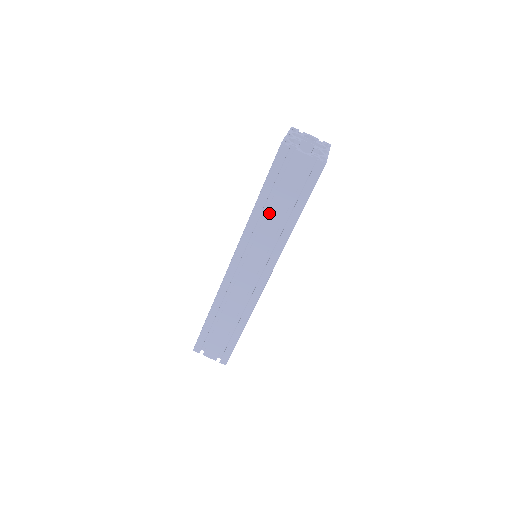
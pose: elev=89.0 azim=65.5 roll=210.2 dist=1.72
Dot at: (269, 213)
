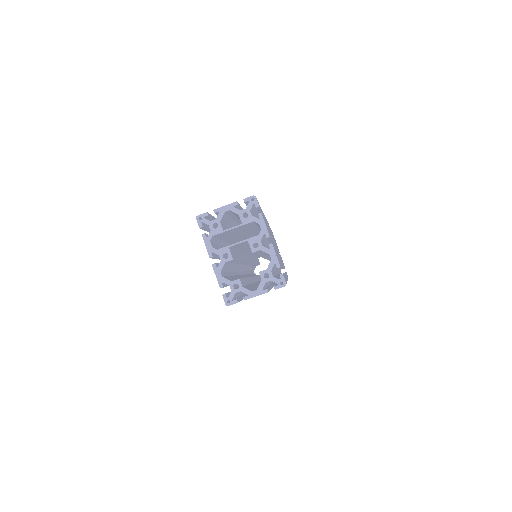
Dot at: occluded
